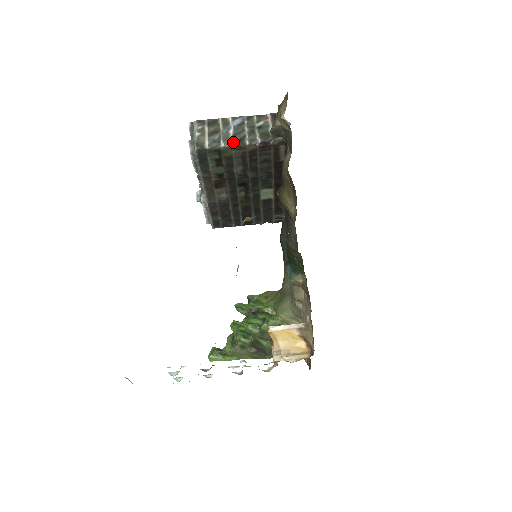
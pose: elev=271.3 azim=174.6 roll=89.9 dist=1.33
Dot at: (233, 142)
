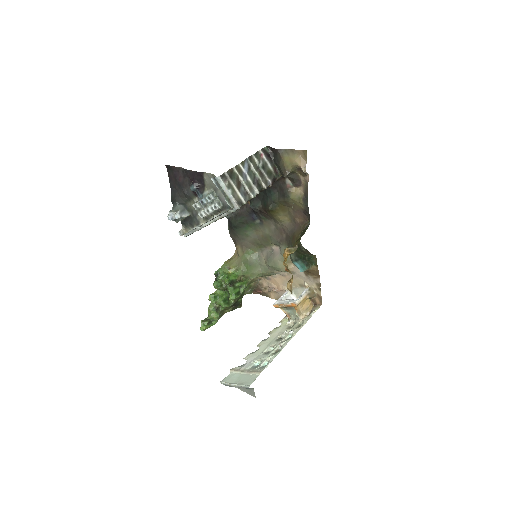
Dot at: (257, 190)
